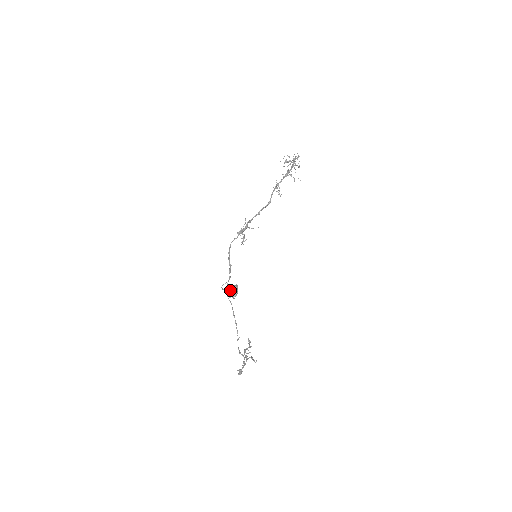
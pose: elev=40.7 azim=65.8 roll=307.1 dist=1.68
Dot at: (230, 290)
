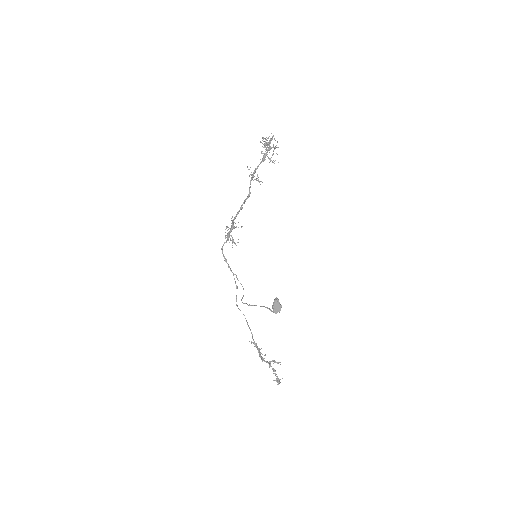
Dot at: (274, 306)
